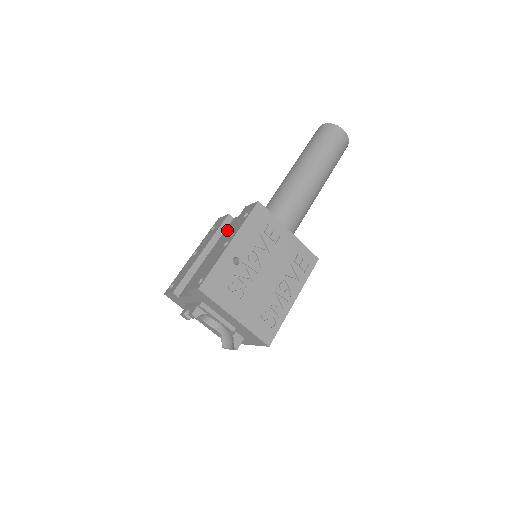
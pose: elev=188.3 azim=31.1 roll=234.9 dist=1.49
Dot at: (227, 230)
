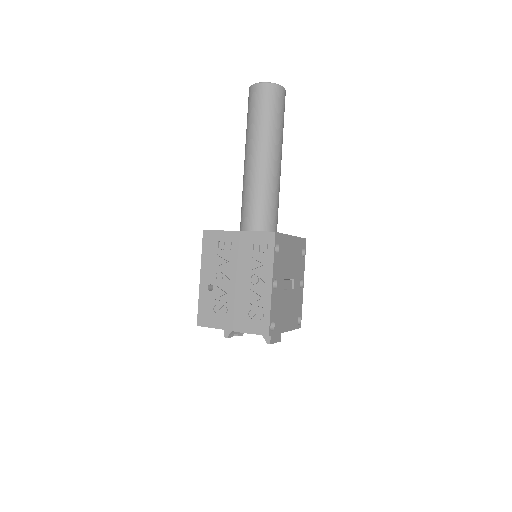
Dot at: occluded
